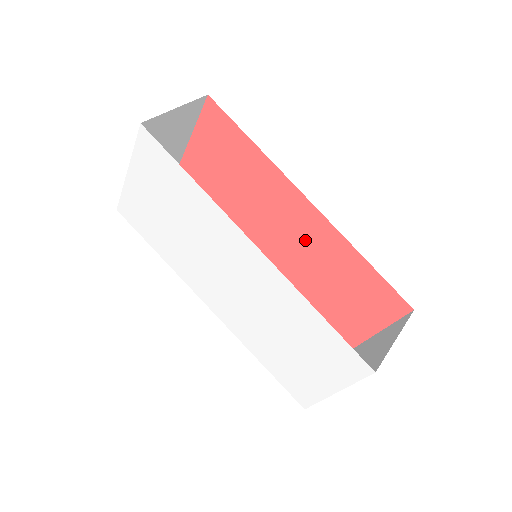
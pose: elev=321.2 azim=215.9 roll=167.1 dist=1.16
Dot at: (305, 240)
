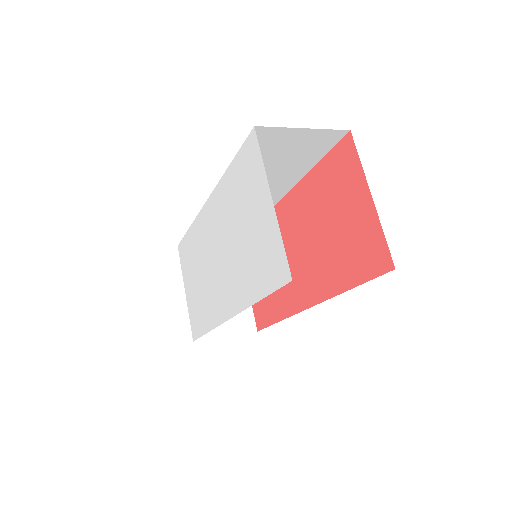
Dot at: (298, 226)
